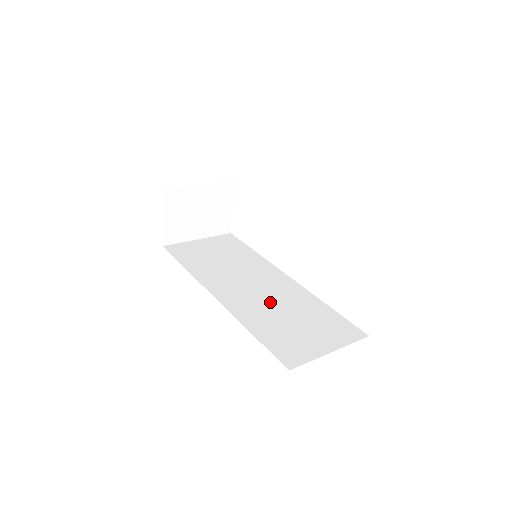
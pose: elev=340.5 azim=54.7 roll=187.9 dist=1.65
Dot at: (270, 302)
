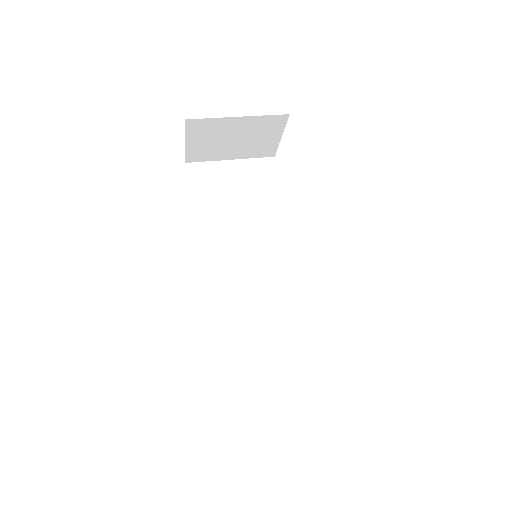
Dot at: (254, 304)
